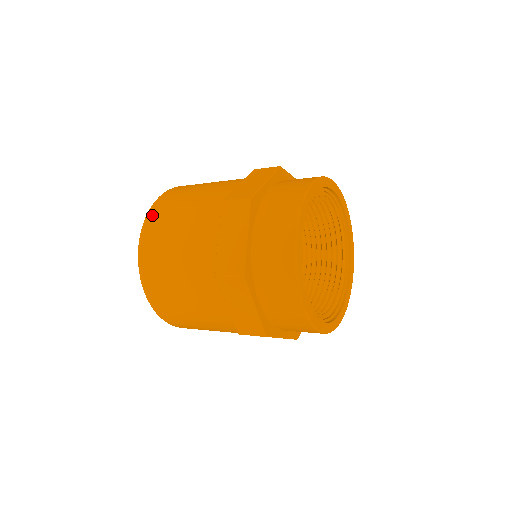
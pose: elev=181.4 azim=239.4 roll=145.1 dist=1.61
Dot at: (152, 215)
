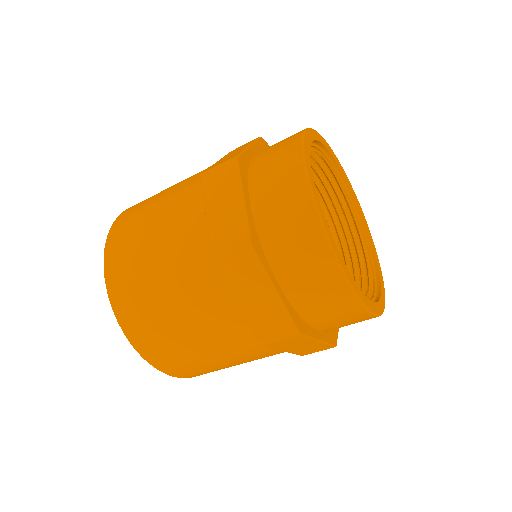
Dot at: occluded
